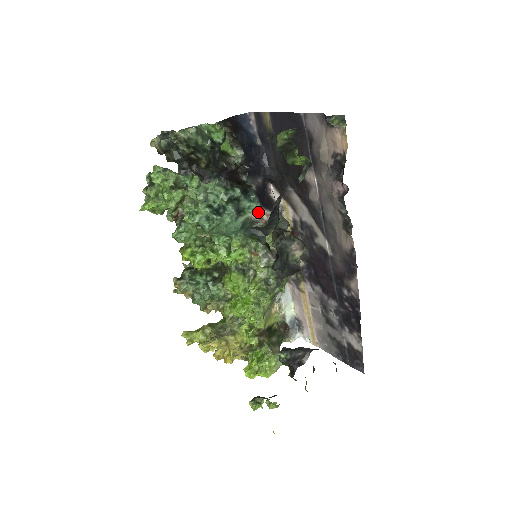
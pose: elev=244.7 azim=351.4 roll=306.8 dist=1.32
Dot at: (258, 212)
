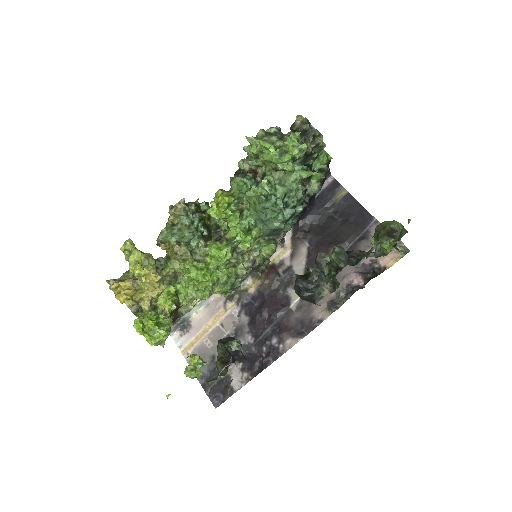
Dot at: (284, 232)
